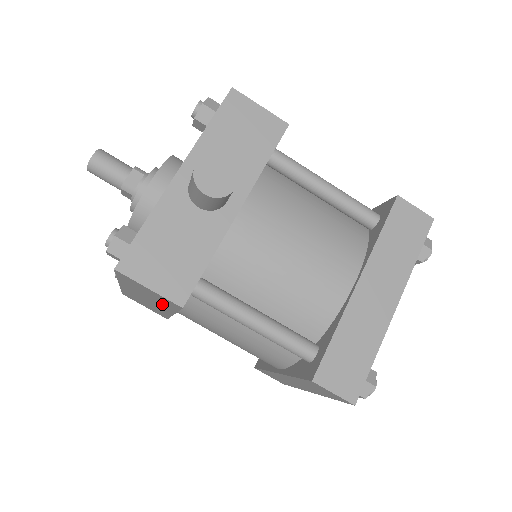
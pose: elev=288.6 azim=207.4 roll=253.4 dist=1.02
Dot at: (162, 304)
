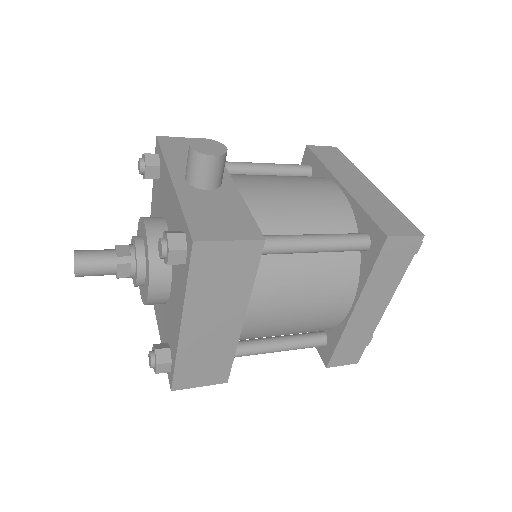
Dot at: (236, 292)
